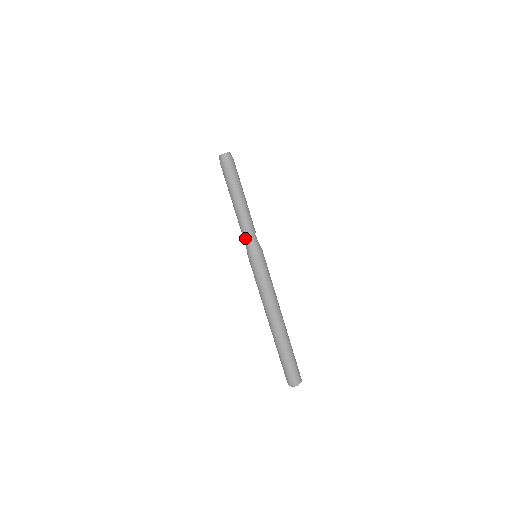
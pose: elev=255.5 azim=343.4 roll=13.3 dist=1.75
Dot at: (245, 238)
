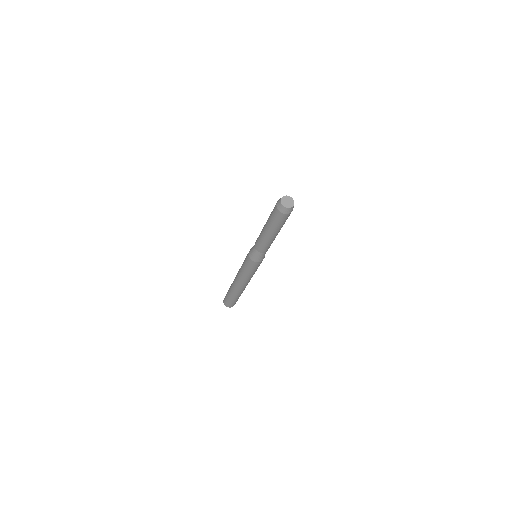
Dot at: (256, 250)
